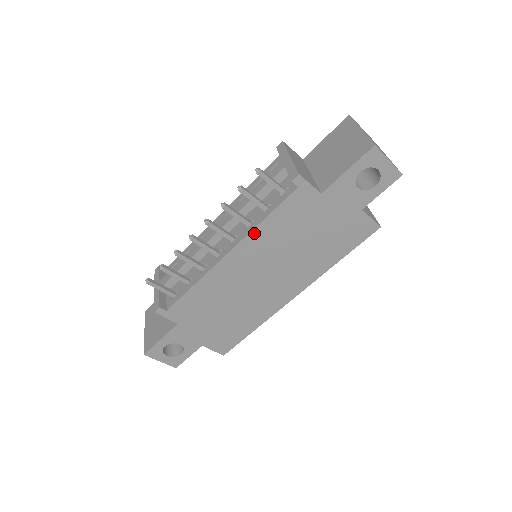
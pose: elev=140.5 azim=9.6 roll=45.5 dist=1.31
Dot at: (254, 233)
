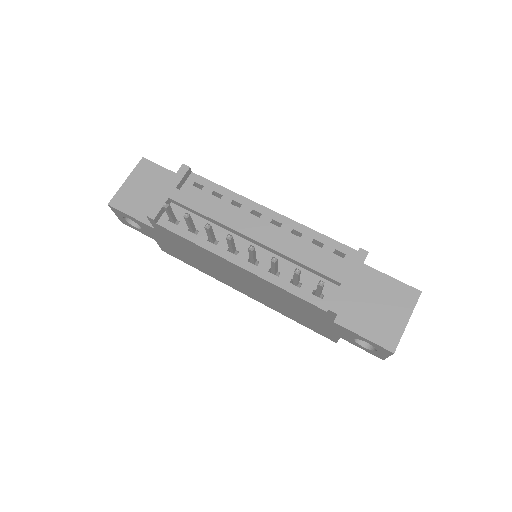
Dot at: (269, 283)
